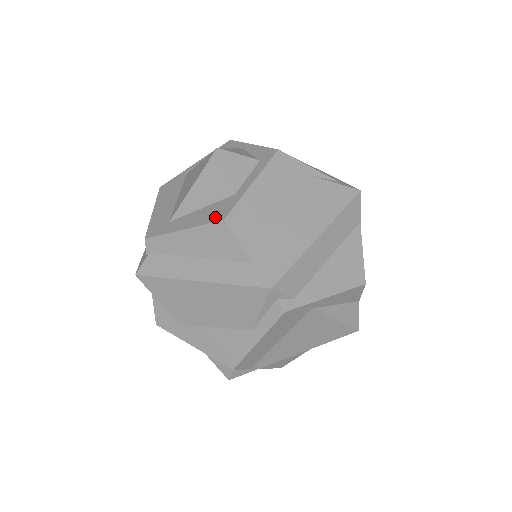
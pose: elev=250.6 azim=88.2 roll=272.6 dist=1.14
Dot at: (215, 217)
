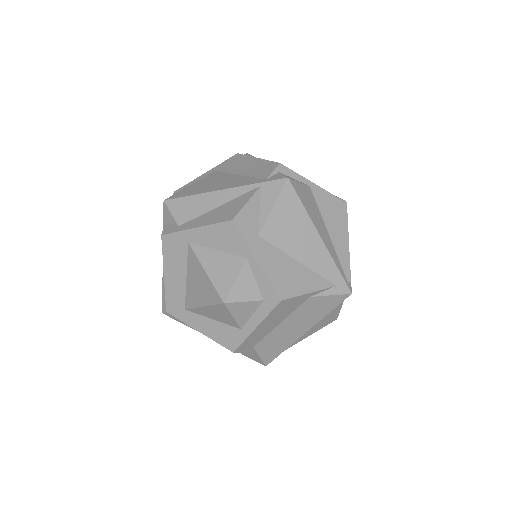
Dot at: (226, 343)
